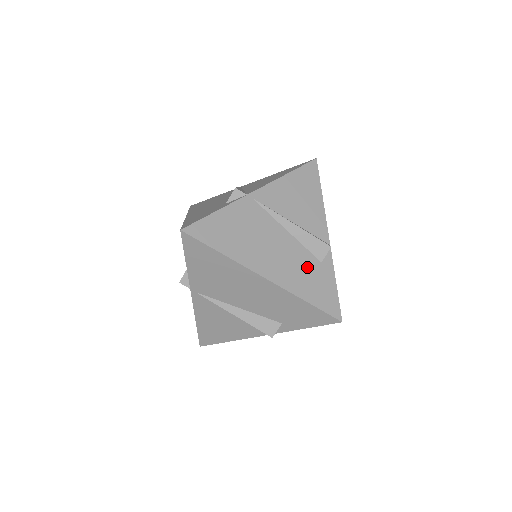
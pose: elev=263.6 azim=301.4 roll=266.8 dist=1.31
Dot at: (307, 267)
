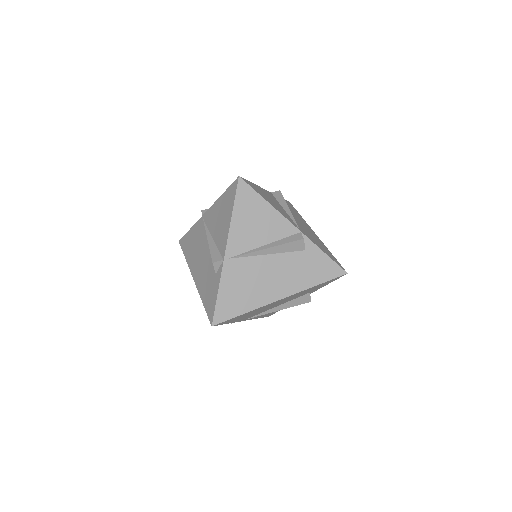
Dot at: (299, 264)
